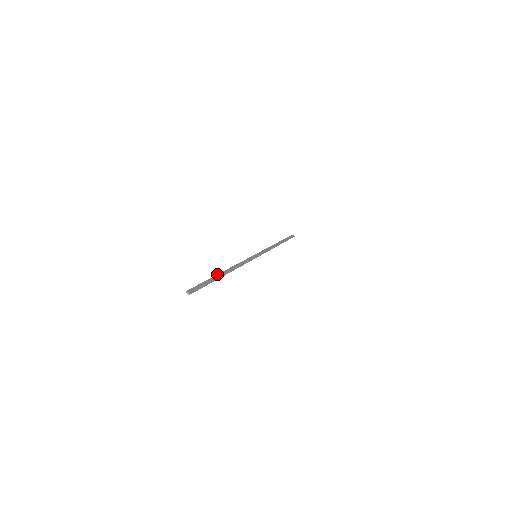
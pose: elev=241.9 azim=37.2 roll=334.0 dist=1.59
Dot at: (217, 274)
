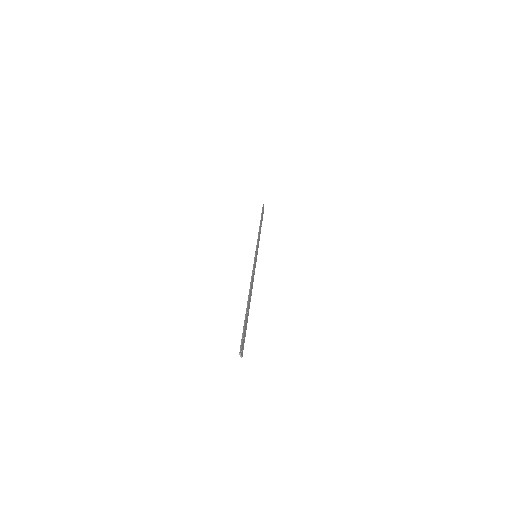
Dot at: (248, 306)
